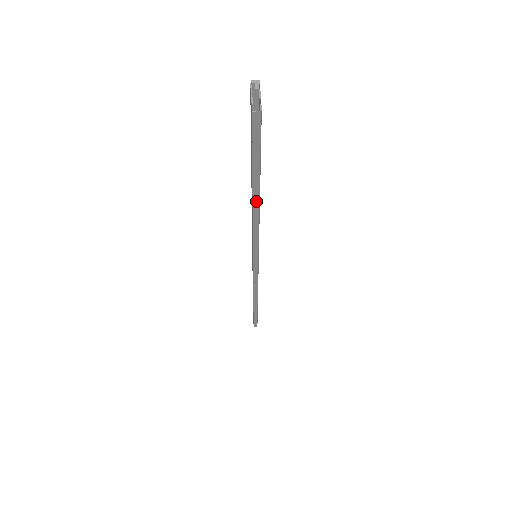
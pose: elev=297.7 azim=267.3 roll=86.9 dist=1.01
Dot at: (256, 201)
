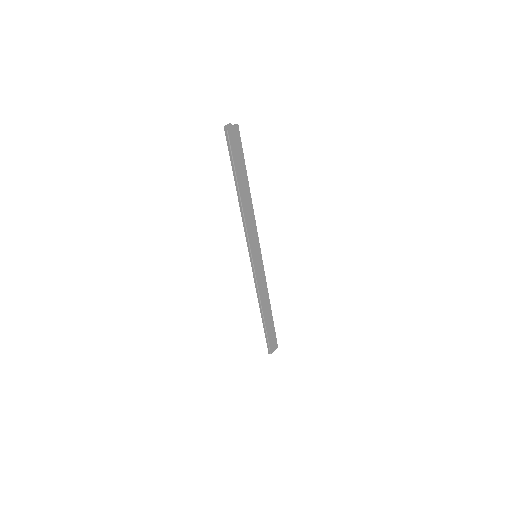
Dot at: (238, 191)
